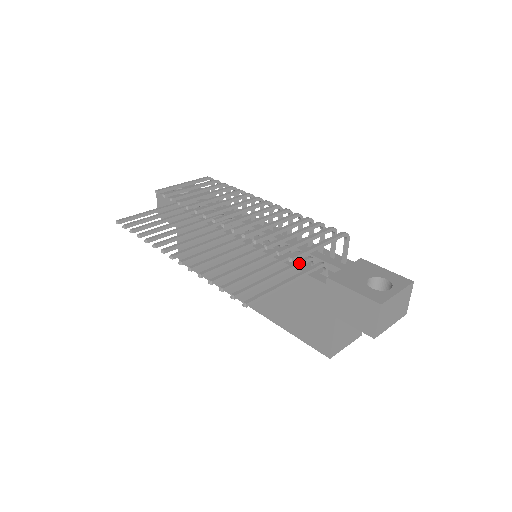
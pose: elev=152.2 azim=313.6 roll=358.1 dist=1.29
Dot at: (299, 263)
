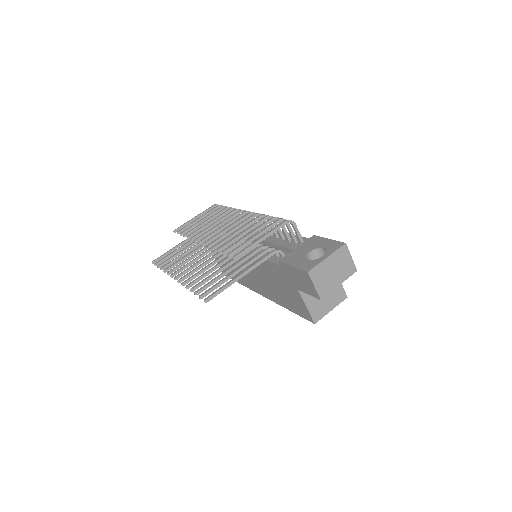
Dot at: (257, 256)
